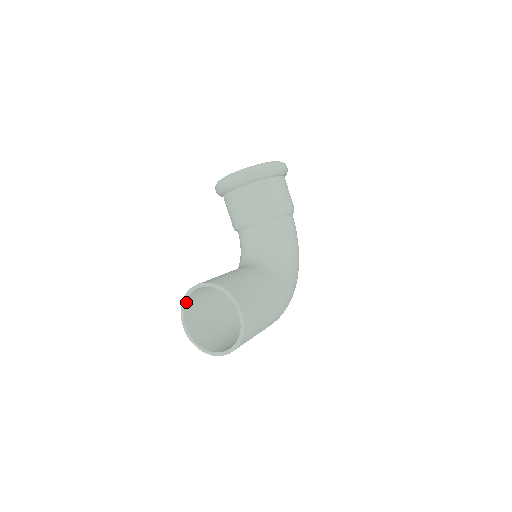
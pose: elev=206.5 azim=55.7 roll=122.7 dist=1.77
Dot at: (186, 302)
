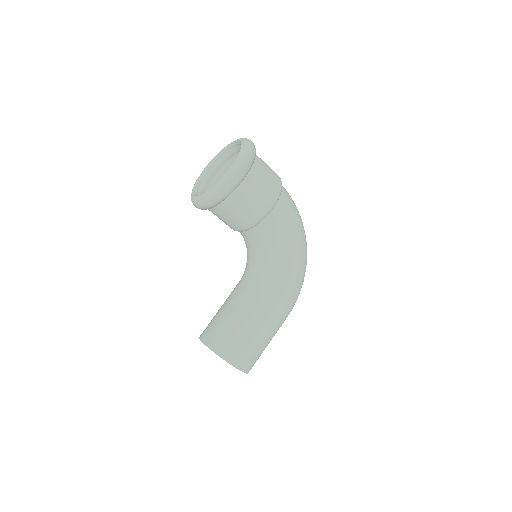
Dot at: occluded
